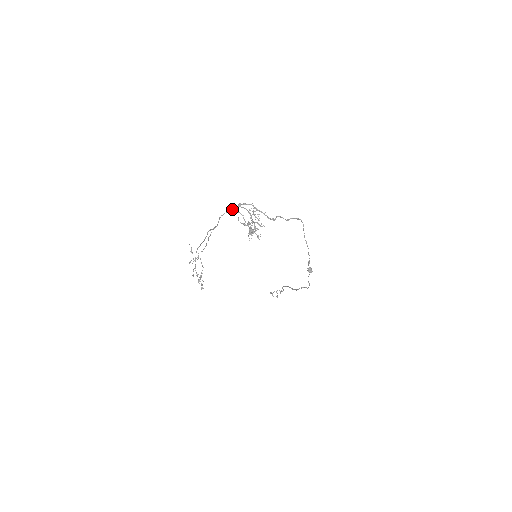
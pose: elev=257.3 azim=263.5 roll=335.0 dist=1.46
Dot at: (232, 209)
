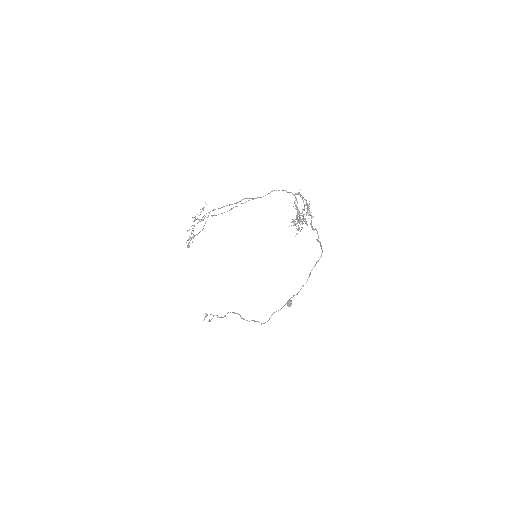
Dot at: occluded
